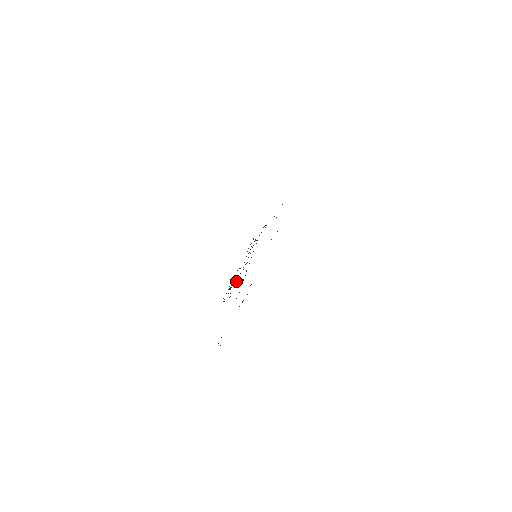
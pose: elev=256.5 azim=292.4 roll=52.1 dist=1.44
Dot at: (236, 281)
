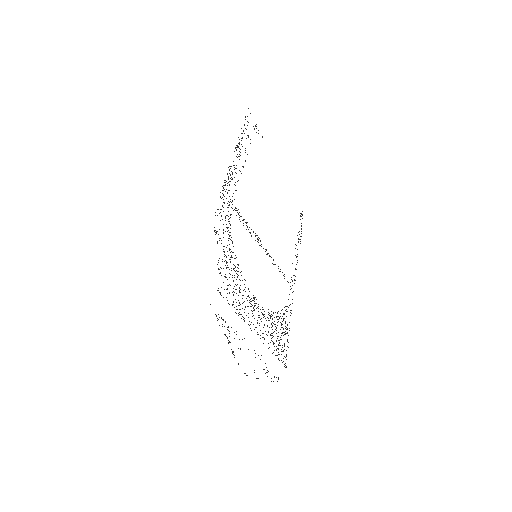
Dot at: occluded
